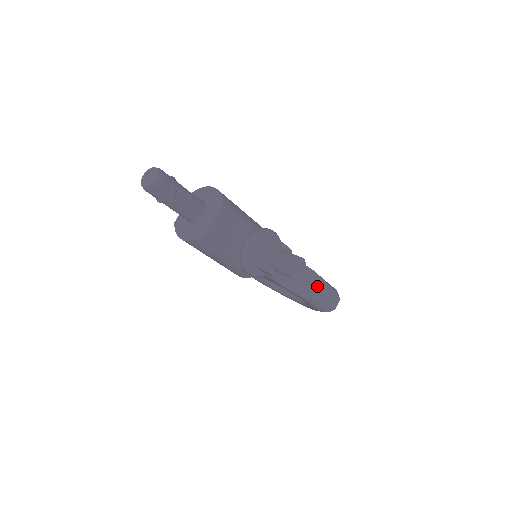
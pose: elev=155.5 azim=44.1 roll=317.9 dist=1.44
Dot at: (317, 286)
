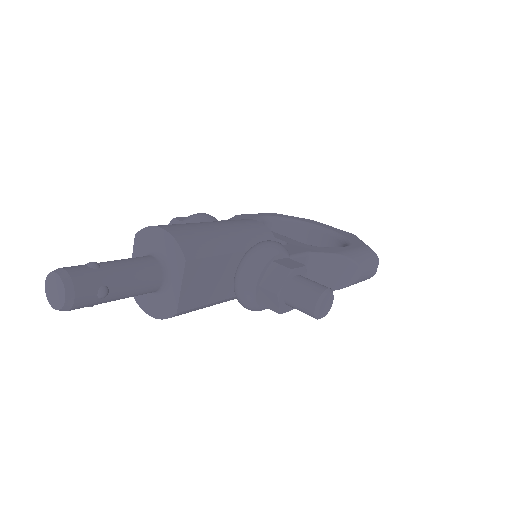
Dot at: (348, 270)
